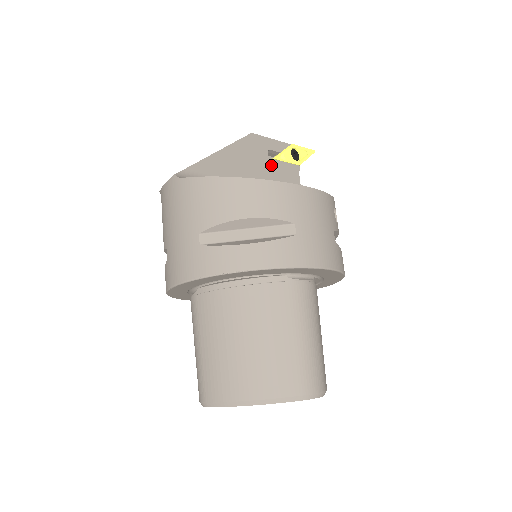
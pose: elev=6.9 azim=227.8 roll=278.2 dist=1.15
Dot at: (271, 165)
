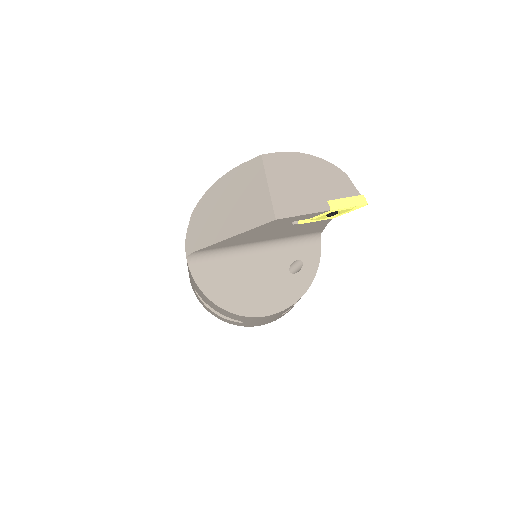
Dot at: (292, 227)
